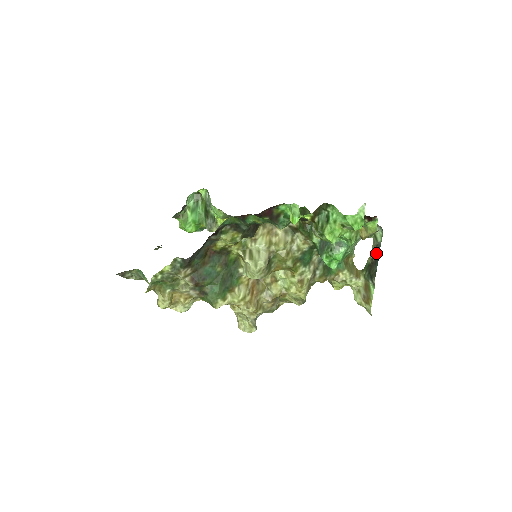
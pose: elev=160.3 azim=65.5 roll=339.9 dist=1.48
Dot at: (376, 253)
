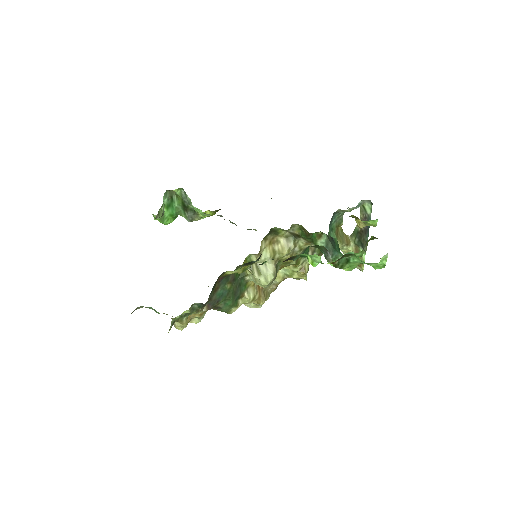
Dot at: occluded
